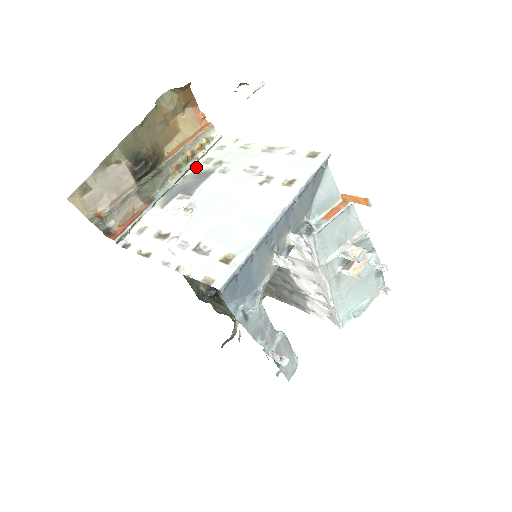
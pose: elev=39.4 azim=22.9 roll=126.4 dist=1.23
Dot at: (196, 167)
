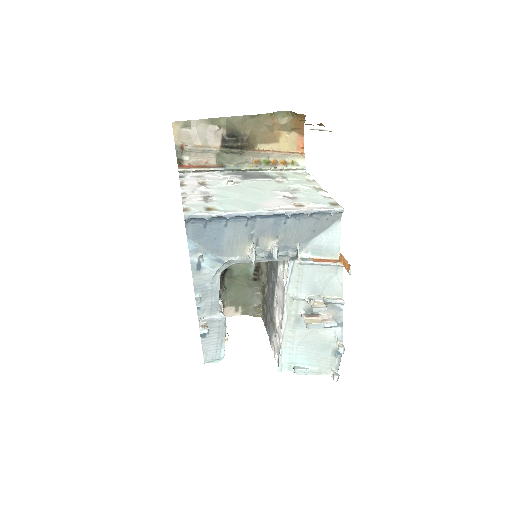
Dot at: (270, 172)
